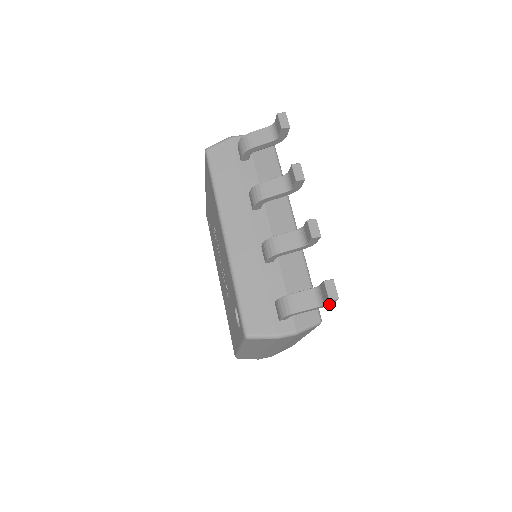
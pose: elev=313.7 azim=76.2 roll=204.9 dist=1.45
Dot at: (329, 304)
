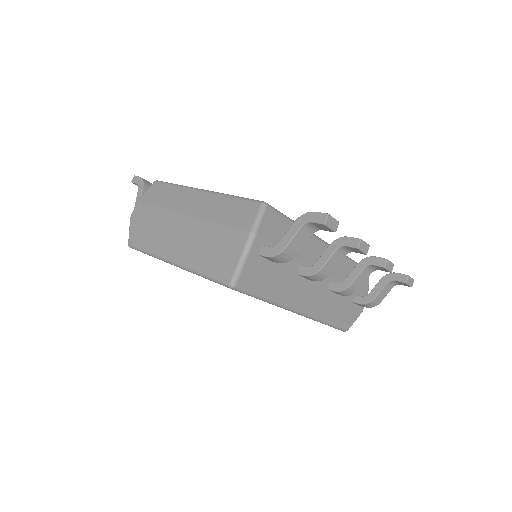
Dot at: occluded
